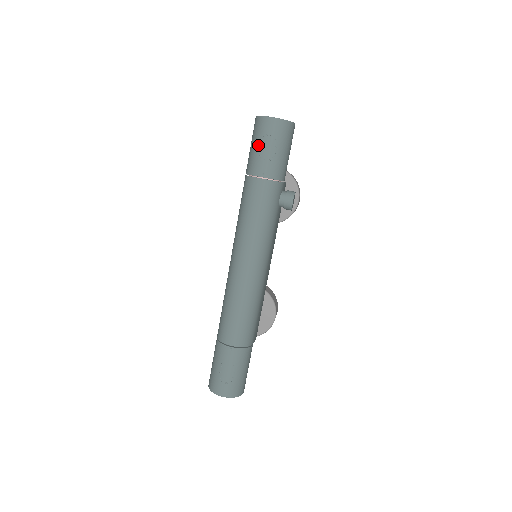
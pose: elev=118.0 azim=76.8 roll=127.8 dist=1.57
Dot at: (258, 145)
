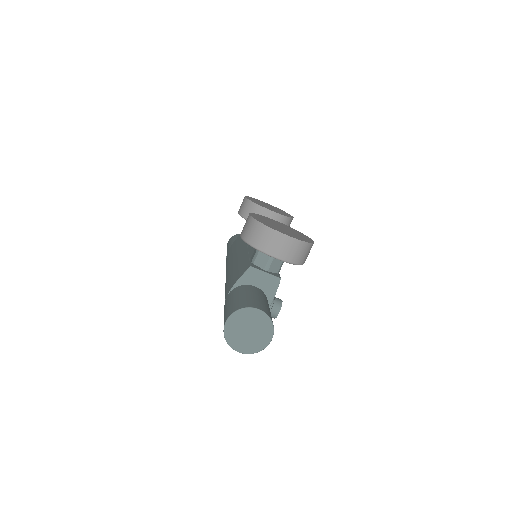
Dot at: occluded
